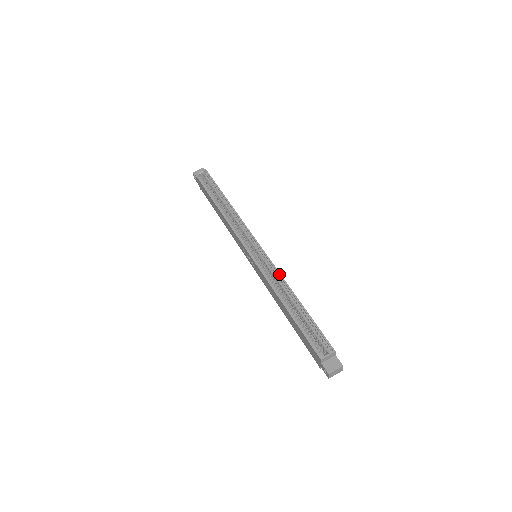
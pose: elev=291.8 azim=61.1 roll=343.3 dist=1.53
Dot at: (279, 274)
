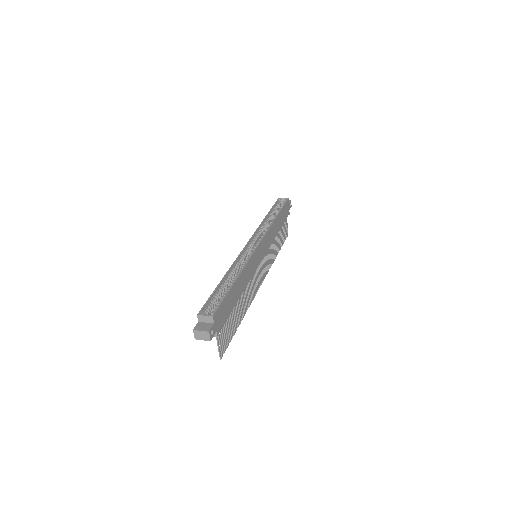
Dot at: (246, 262)
